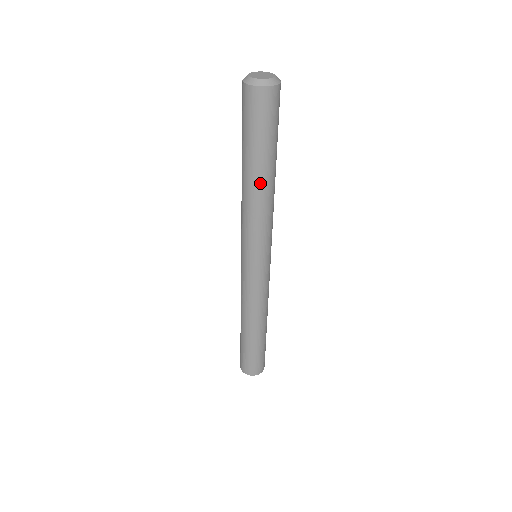
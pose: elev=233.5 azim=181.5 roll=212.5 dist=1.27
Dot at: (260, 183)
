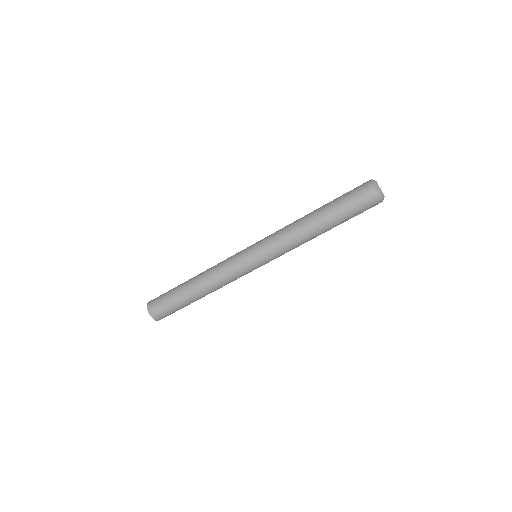
Dot at: occluded
